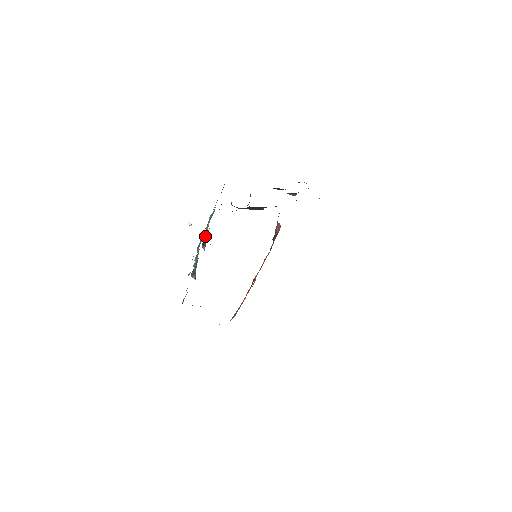
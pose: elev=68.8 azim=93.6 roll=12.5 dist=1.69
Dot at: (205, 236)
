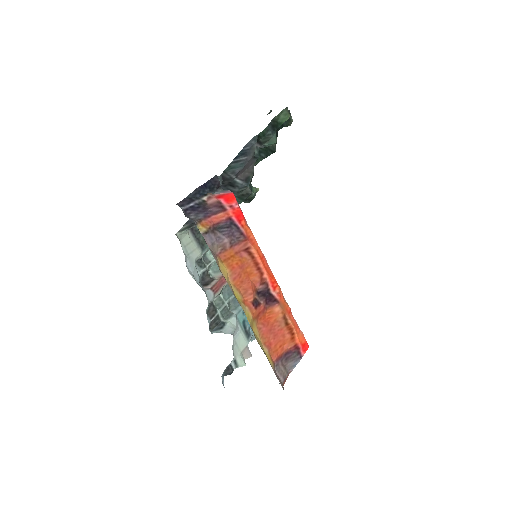
Dot at: (219, 273)
